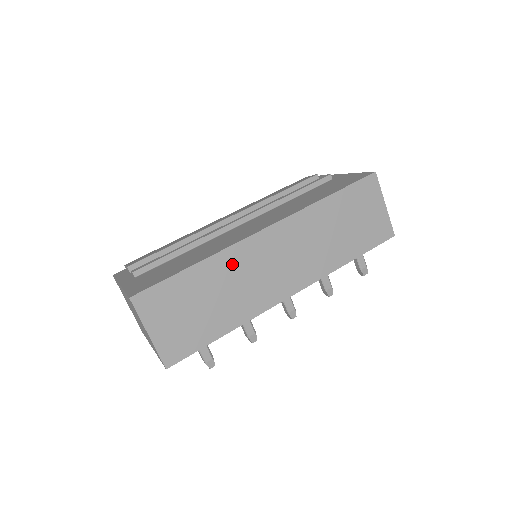
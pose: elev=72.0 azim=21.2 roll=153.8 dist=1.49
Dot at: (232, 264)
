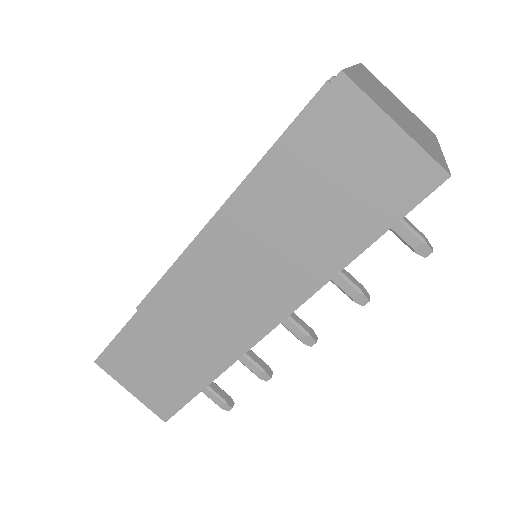
Dot at: (171, 307)
